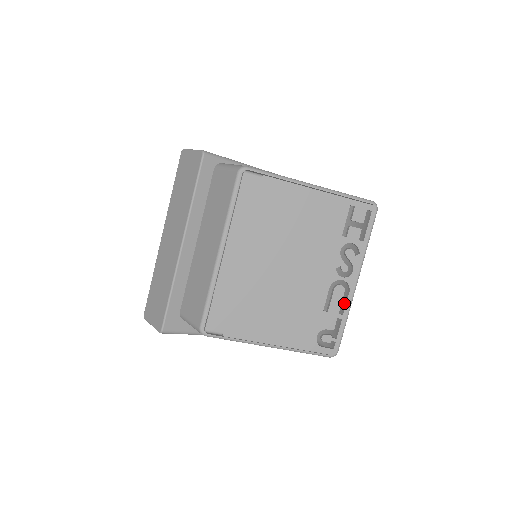
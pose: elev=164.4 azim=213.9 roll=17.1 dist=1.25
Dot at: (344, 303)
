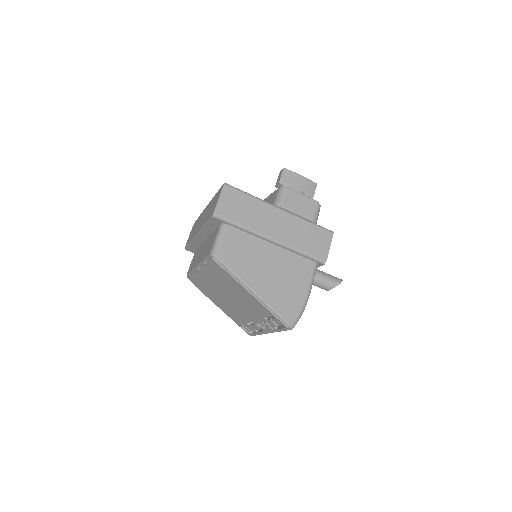
Dot at: occluded
